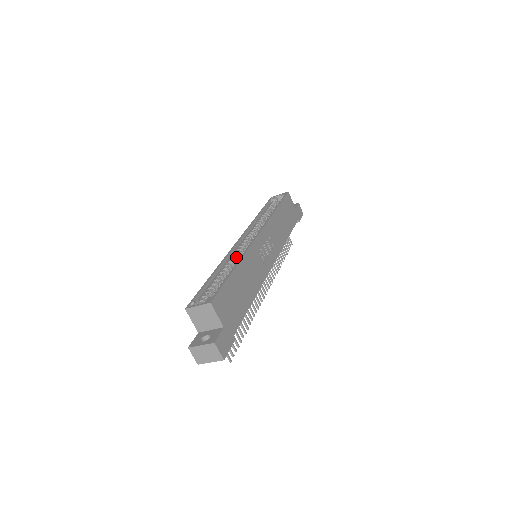
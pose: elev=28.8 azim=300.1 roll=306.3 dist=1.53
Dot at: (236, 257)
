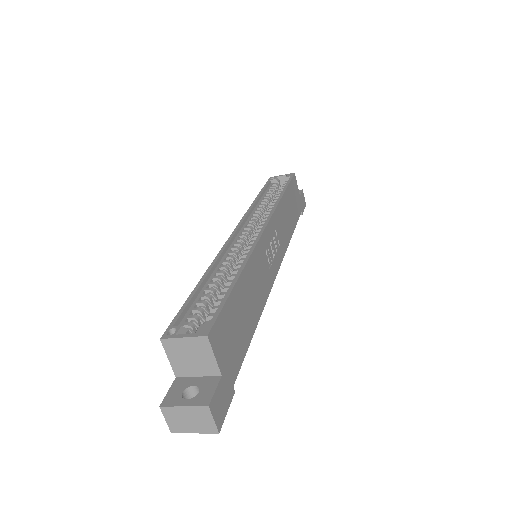
Dot at: (234, 256)
